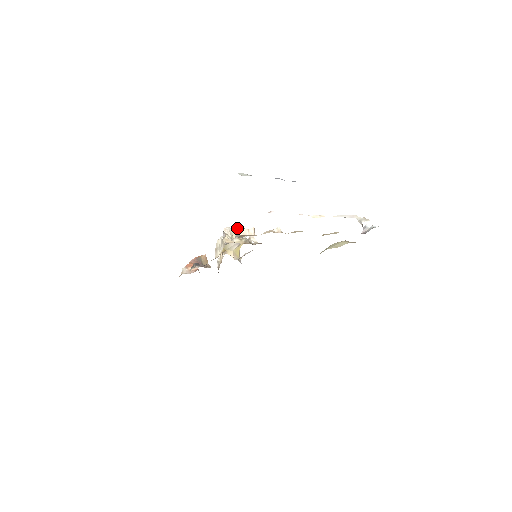
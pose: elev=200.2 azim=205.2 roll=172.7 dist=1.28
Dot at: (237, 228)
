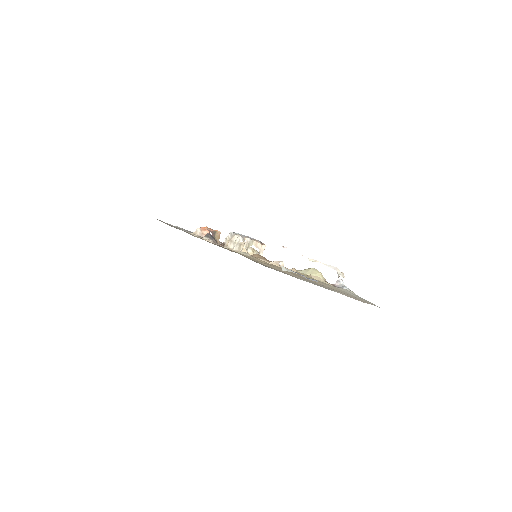
Dot at: (255, 241)
